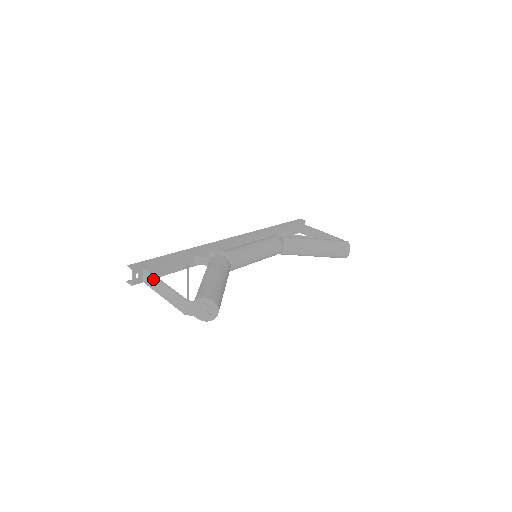
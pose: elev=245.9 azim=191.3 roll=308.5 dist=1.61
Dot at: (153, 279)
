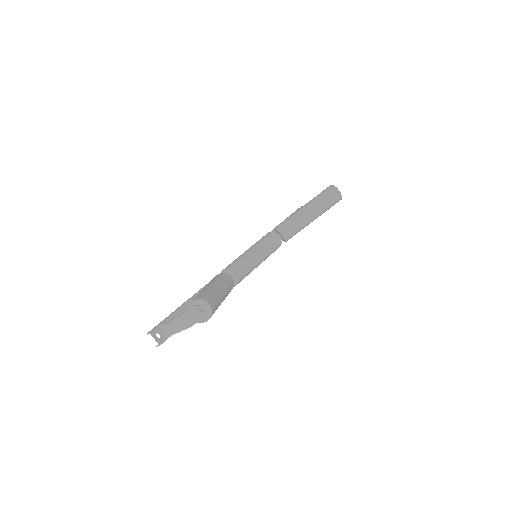
Dot at: (166, 327)
